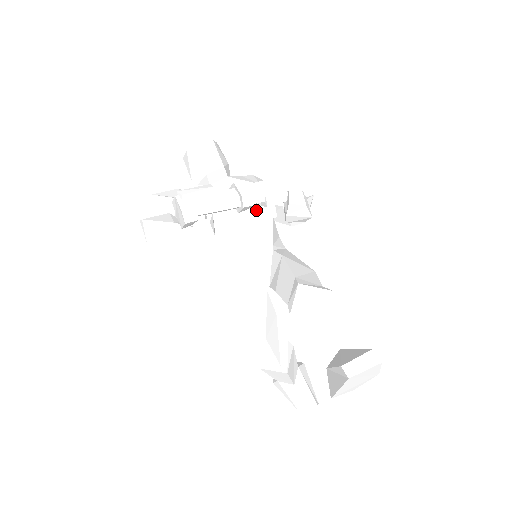
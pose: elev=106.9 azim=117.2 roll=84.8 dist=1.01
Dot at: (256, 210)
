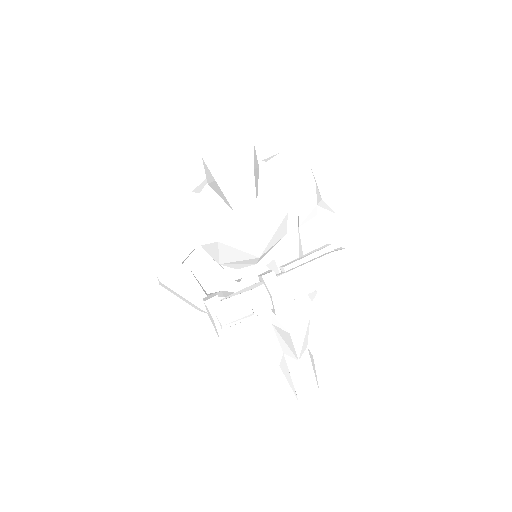
Dot at: (274, 238)
